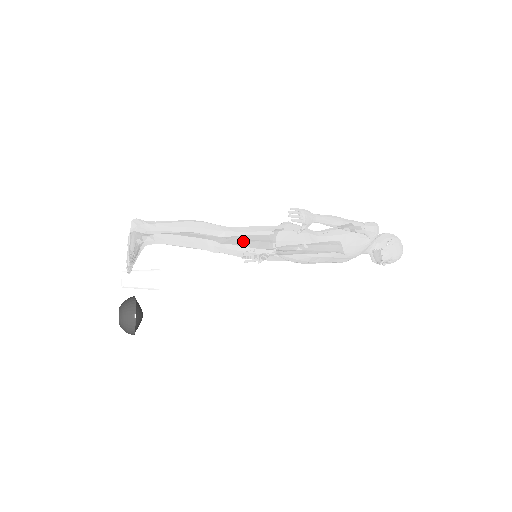
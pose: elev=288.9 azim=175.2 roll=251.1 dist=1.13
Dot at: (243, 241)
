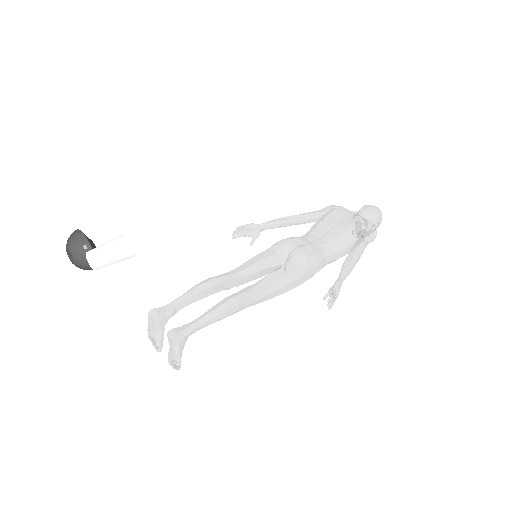
Dot at: (269, 298)
